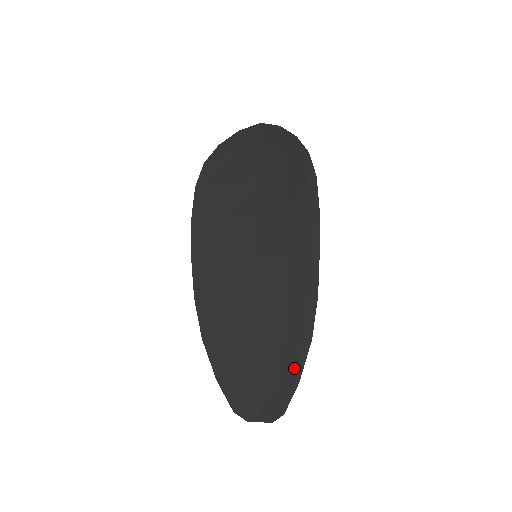
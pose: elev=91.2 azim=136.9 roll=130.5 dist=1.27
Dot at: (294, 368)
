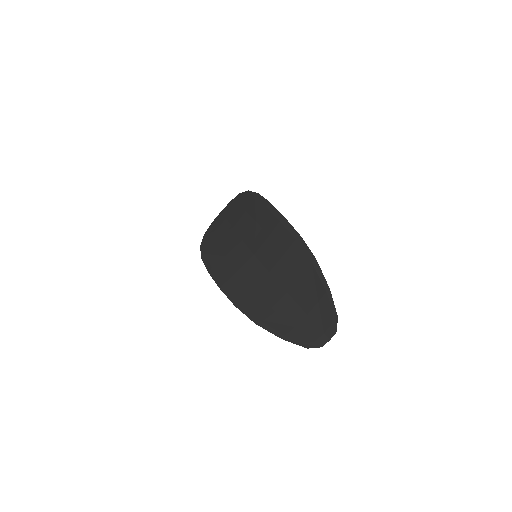
Dot at: (320, 283)
